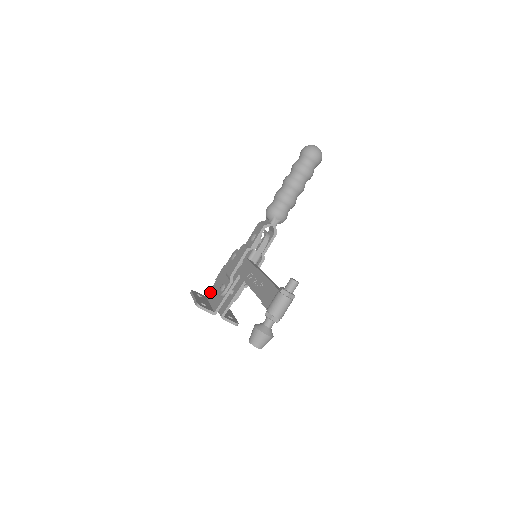
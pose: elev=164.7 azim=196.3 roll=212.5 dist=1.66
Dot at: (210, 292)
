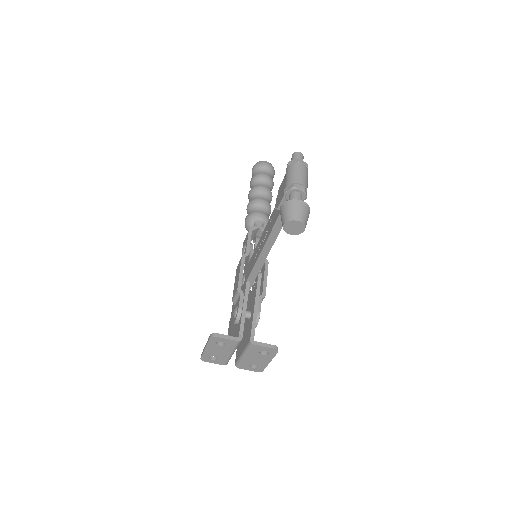
Dot at: occluded
